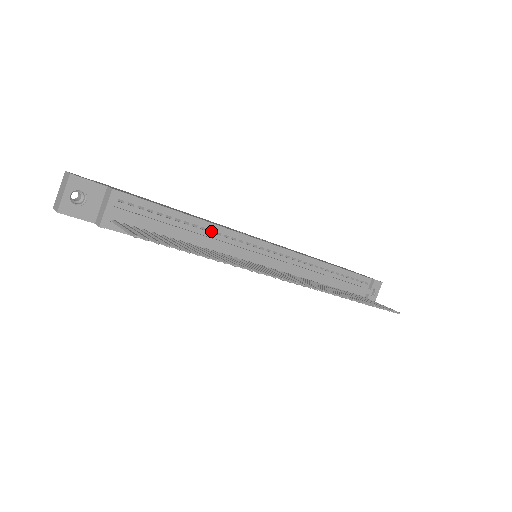
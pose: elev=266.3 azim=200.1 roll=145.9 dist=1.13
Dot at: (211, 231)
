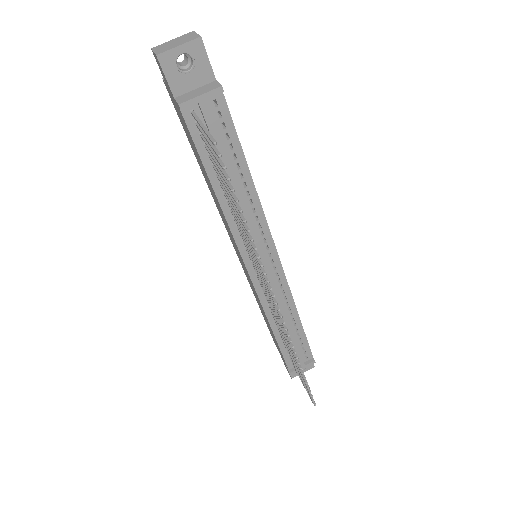
Dot at: (250, 202)
